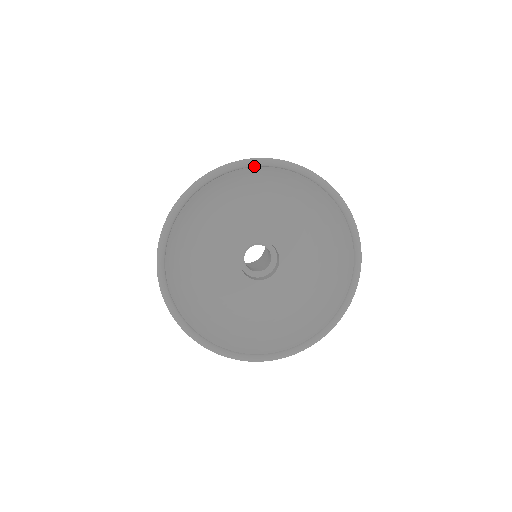
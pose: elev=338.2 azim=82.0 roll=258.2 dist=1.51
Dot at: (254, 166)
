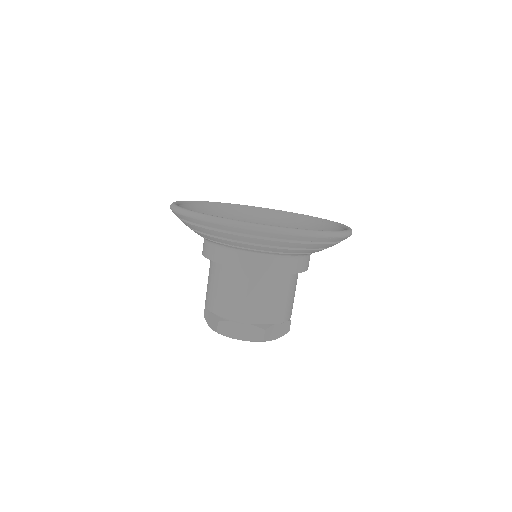
Dot at: (230, 206)
